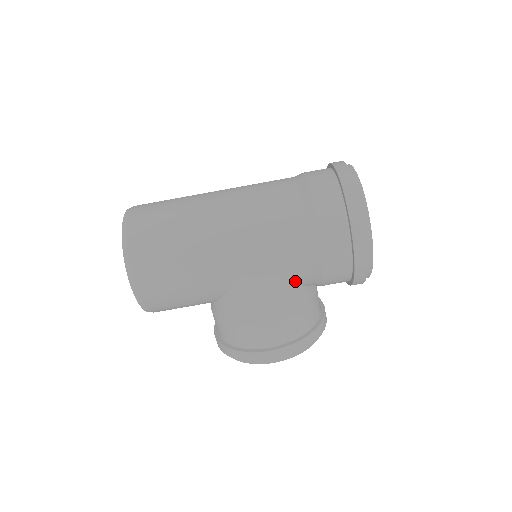
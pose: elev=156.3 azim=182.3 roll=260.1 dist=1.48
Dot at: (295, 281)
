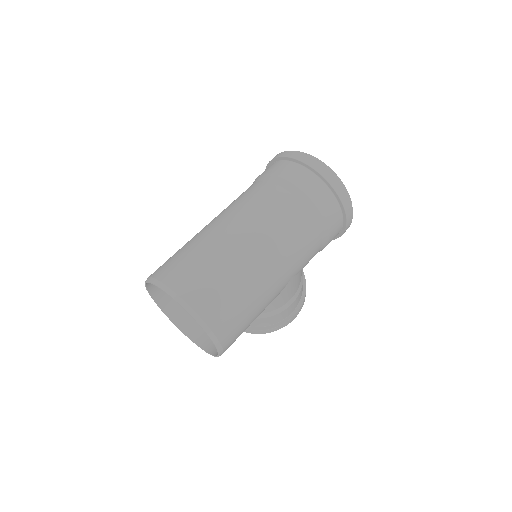
Dot at: occluded
